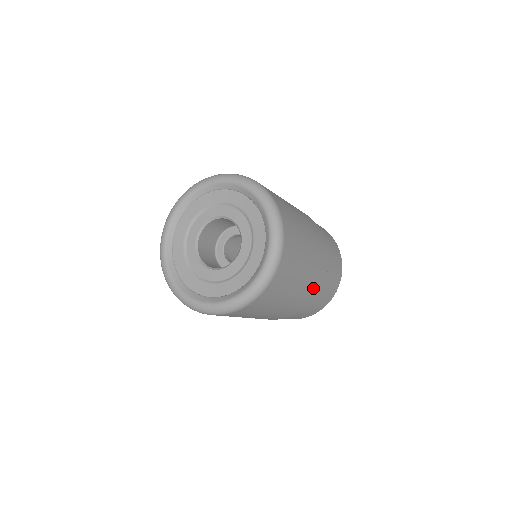
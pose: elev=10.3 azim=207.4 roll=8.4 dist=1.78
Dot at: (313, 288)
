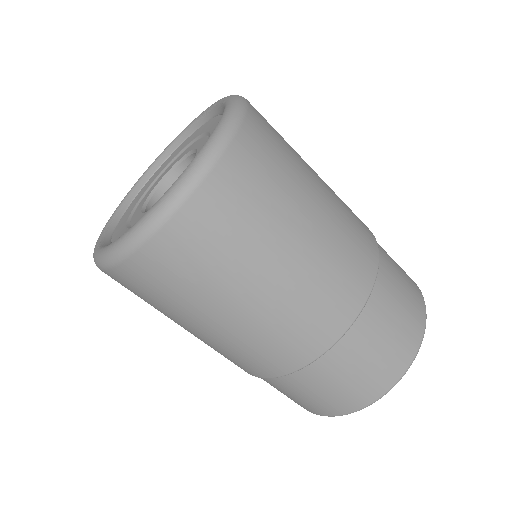
Dot at: (355, 219)
